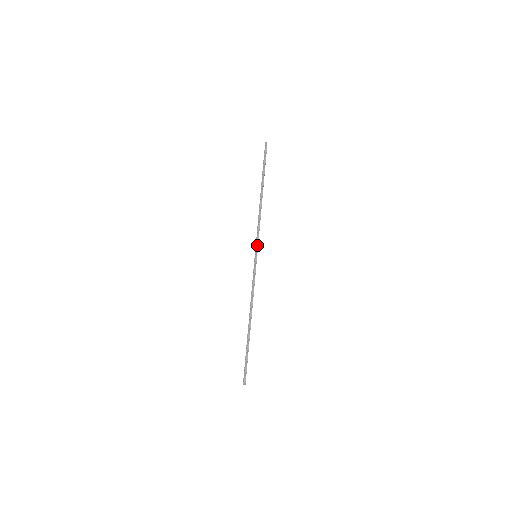
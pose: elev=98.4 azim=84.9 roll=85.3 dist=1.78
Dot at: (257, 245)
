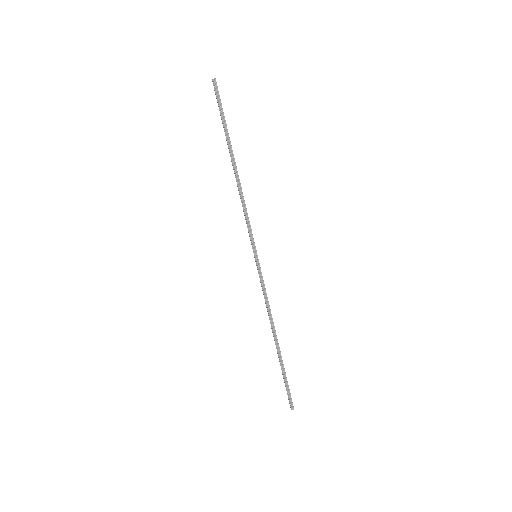
Dot at: (253, 242)
